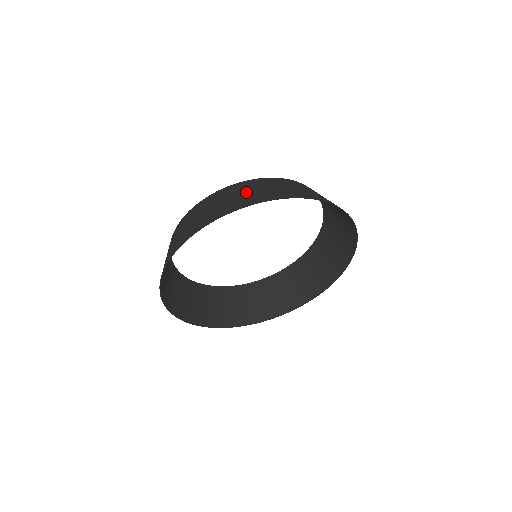
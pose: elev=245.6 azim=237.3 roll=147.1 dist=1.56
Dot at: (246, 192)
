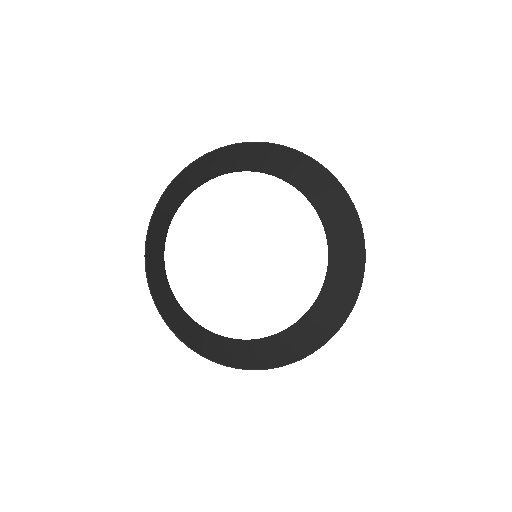
Dot at: (253, 157)
